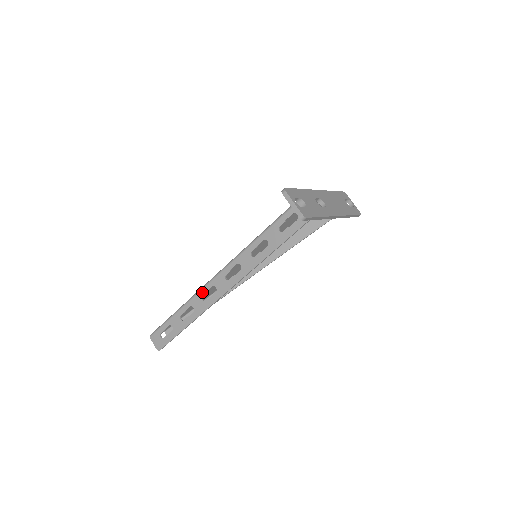
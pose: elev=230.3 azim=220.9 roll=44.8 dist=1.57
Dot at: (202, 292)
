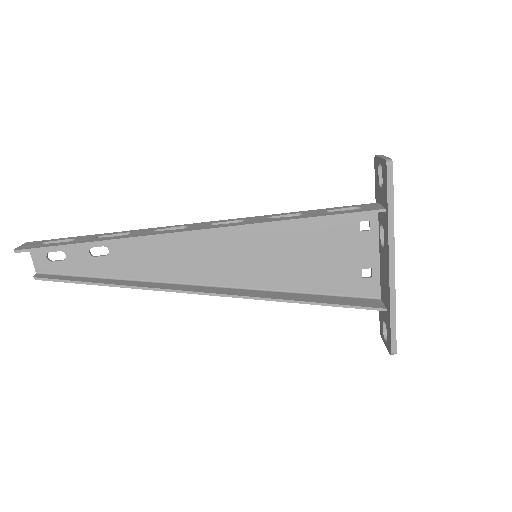
Dot at: (163, 227)
